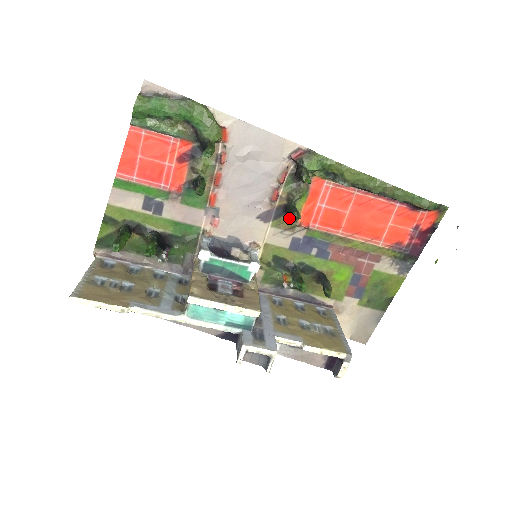
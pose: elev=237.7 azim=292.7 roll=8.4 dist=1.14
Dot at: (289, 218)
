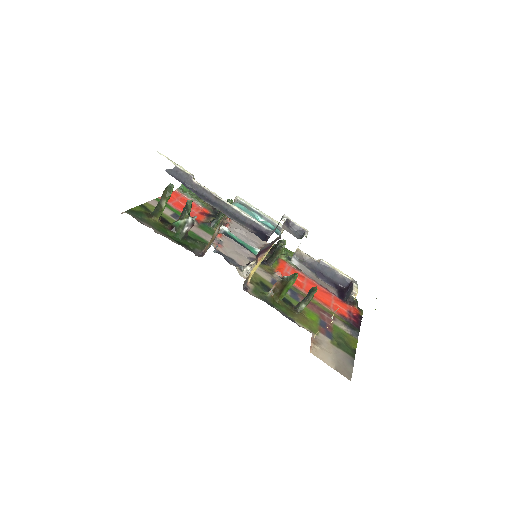
Dot at: (268, 268)
